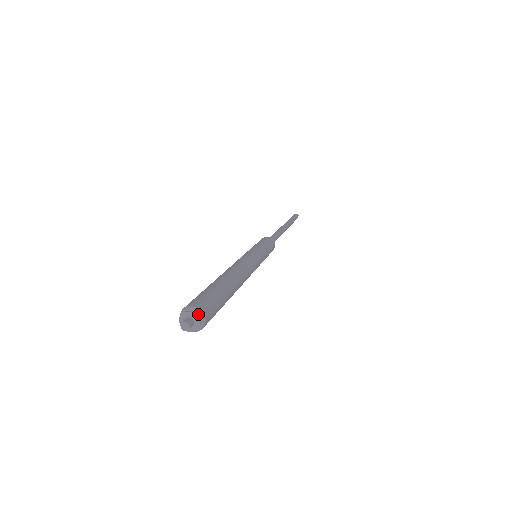
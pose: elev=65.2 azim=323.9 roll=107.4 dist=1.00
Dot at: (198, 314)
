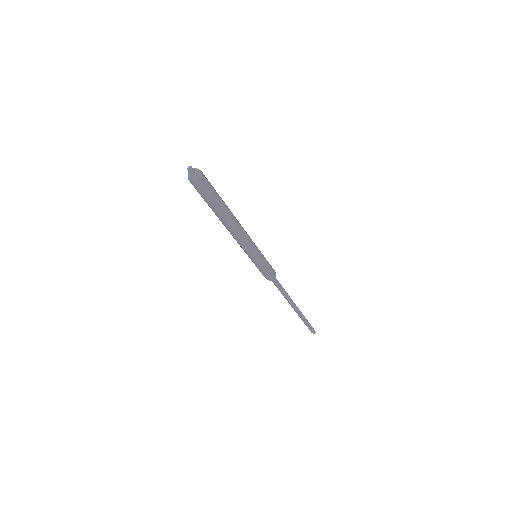
Dot at: (198, 170)
